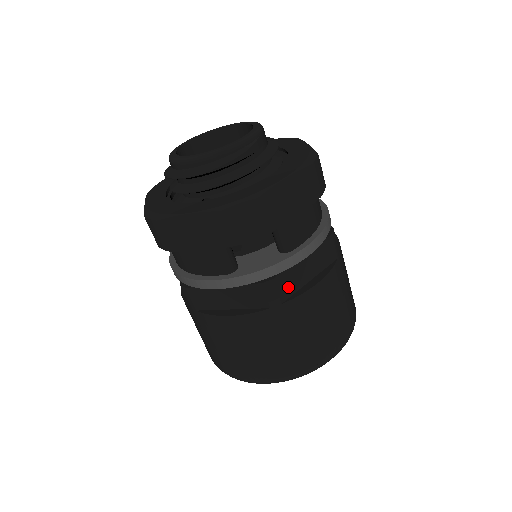
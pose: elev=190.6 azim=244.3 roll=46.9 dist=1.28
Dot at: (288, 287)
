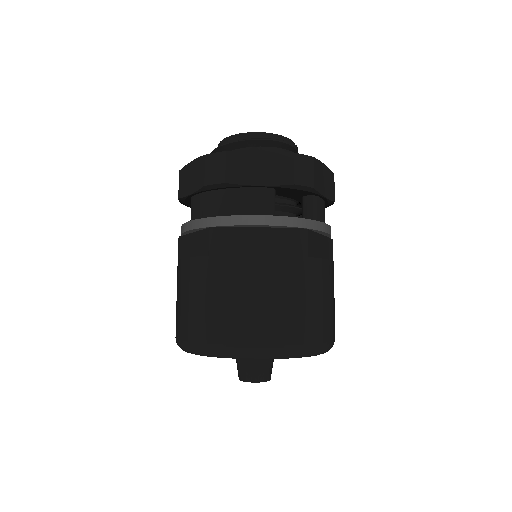
Dot at: (312, 248)
